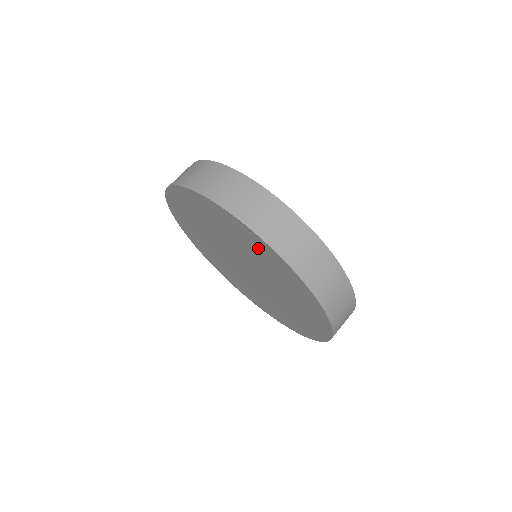
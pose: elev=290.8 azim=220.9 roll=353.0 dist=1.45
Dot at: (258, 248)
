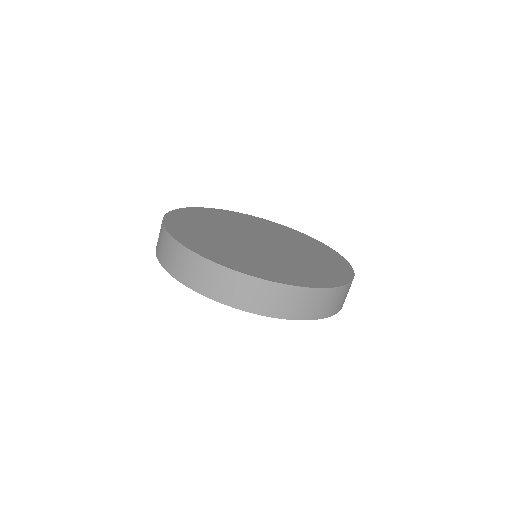
Dot at: occluded
